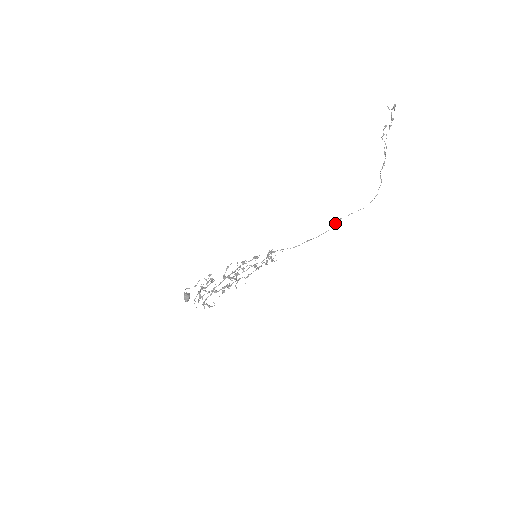
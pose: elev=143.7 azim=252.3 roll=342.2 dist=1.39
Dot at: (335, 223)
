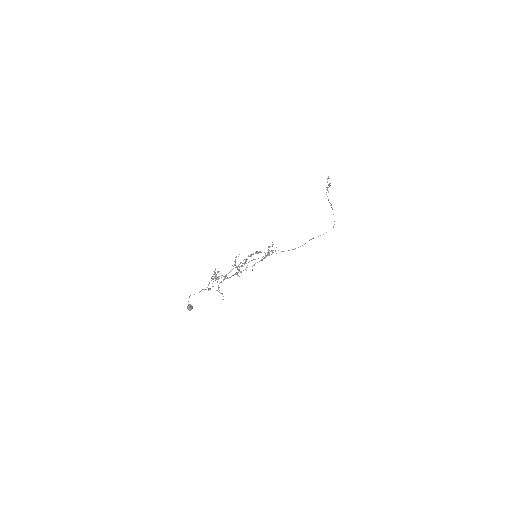
Dot at: (311, 239)
